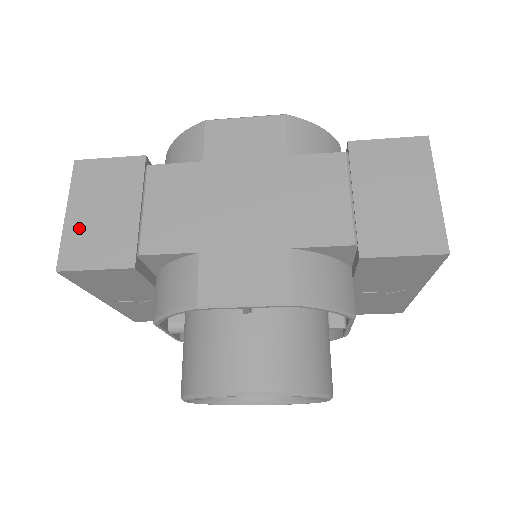
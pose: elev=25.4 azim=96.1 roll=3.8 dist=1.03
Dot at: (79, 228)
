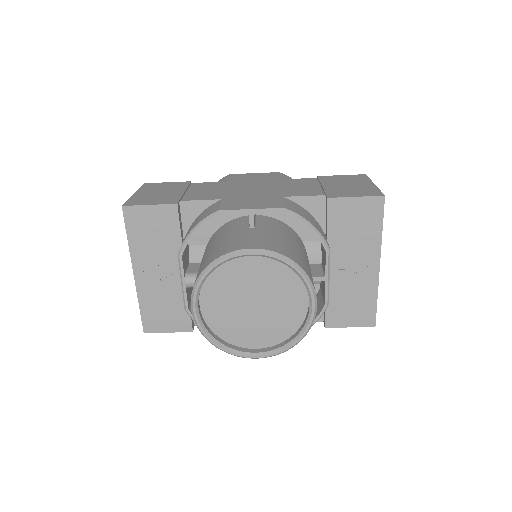
Dot at: (142, 196)
